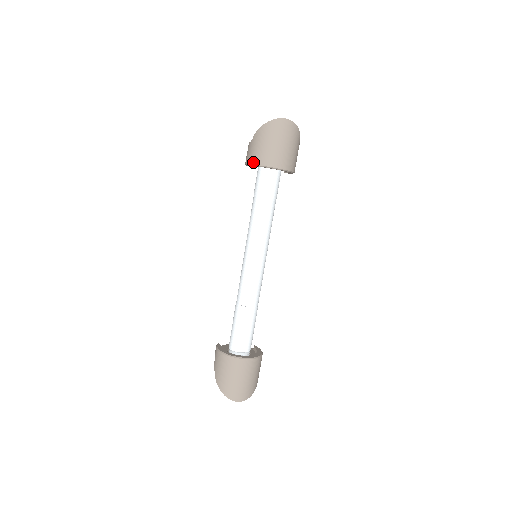
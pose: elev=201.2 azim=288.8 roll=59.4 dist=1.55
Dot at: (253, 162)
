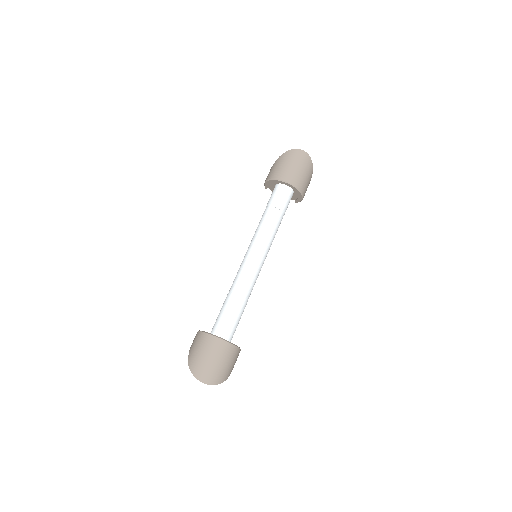
Dot at: (270, 177)
